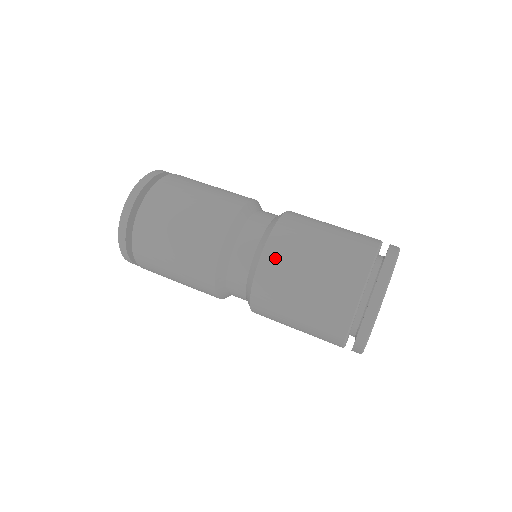
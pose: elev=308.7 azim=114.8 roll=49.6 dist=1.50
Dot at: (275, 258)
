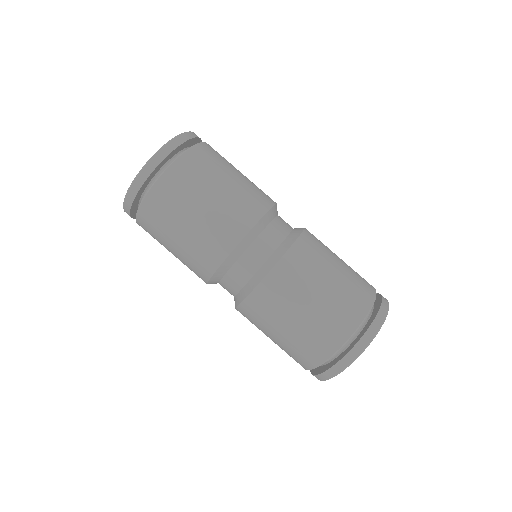
Dot at: (264, 299)
